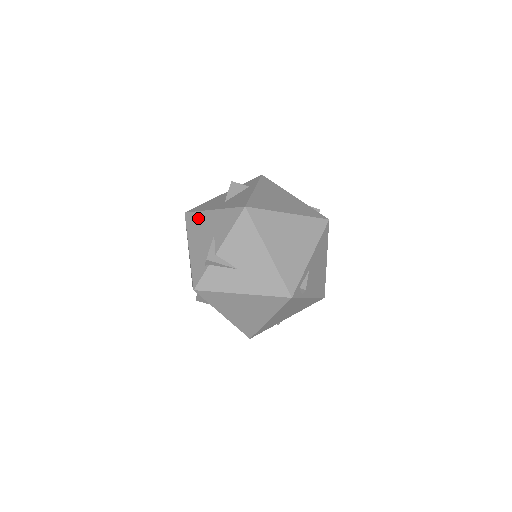
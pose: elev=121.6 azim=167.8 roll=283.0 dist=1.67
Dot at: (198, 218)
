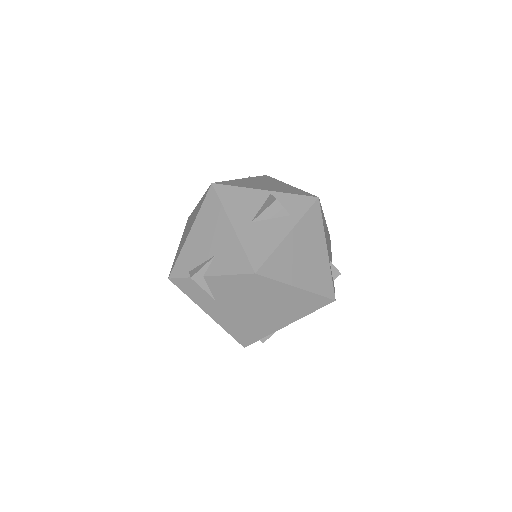
Dot at: (217, 212)
